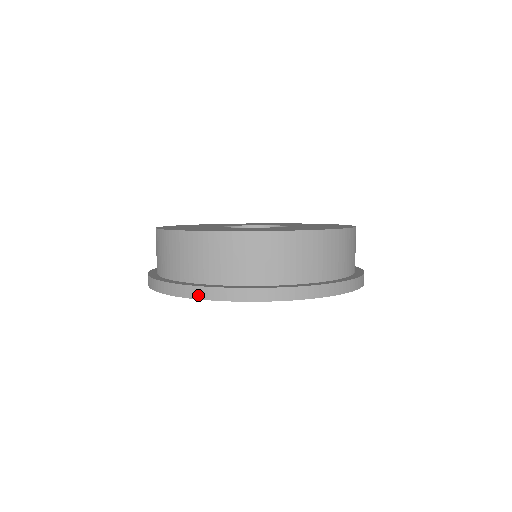
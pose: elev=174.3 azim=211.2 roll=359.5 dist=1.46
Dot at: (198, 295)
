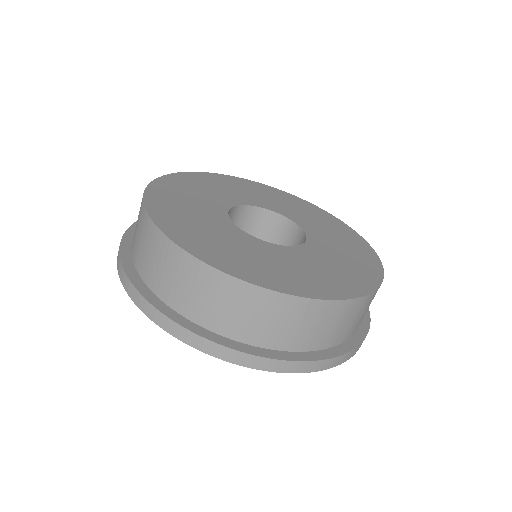
Dot at: (229, 358)
